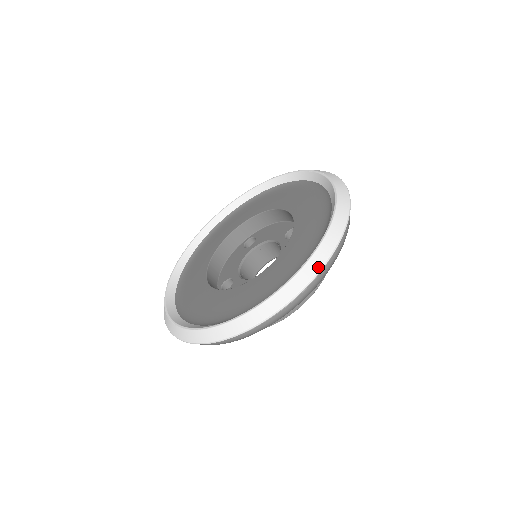
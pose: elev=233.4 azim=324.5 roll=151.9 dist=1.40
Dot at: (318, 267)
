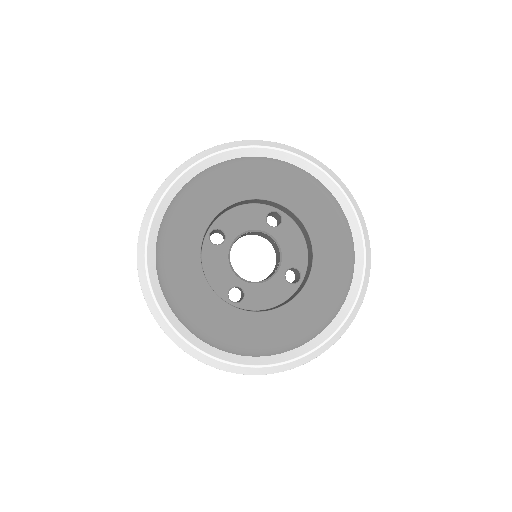
Dot at: (250, 374)
